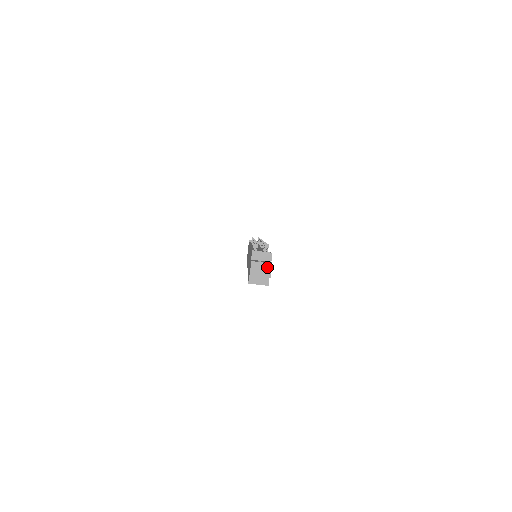
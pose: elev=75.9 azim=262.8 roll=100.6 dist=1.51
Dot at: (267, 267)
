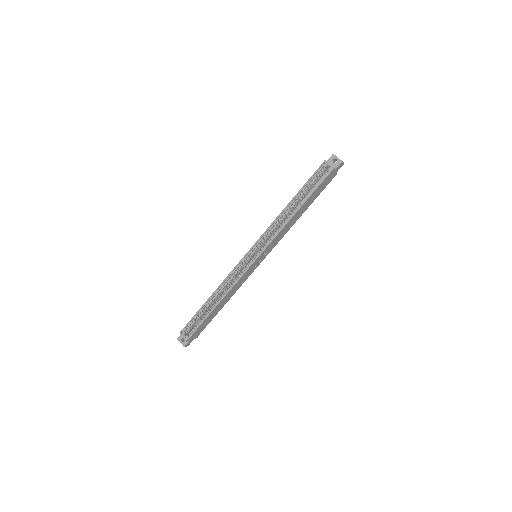
Dot at: occluded
